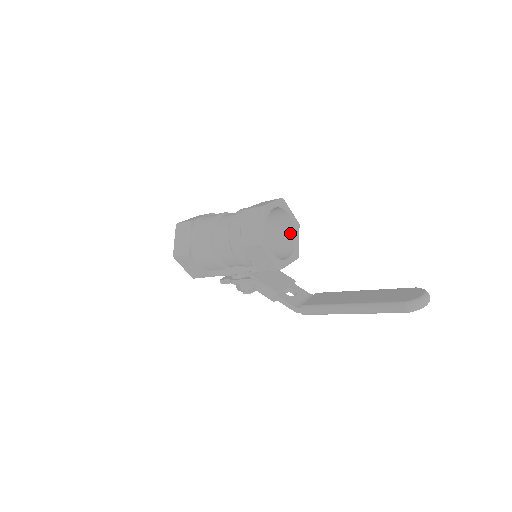
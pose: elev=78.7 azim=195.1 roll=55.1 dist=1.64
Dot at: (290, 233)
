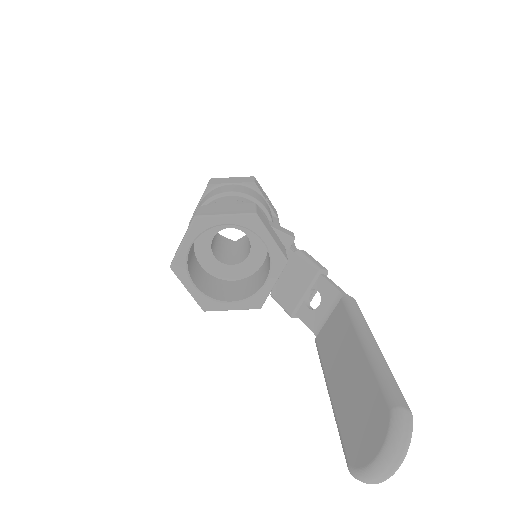
Dot at: occluded
